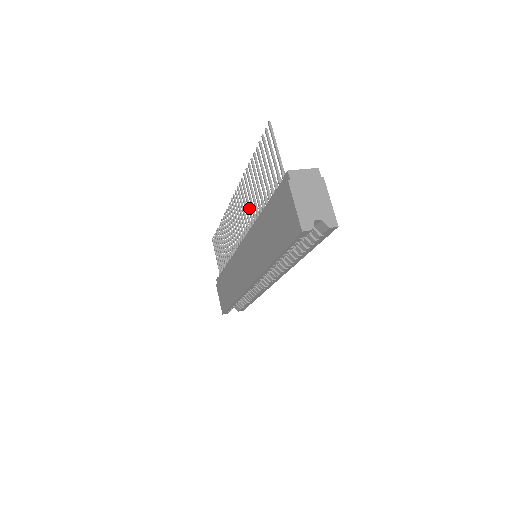
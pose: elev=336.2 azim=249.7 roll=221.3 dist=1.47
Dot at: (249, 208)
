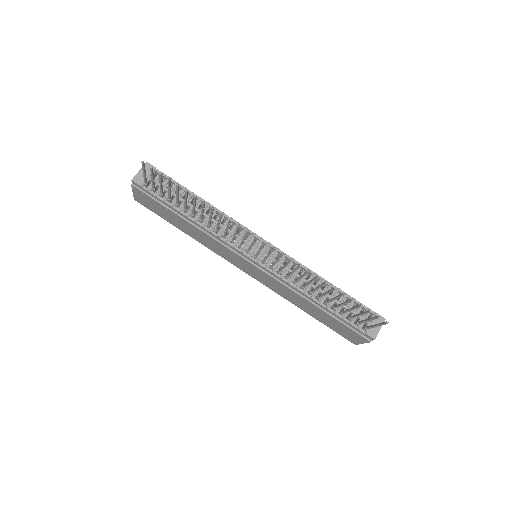
Dot at: occluded
